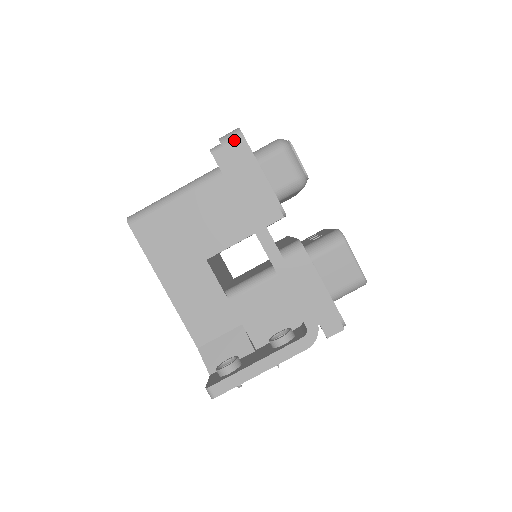
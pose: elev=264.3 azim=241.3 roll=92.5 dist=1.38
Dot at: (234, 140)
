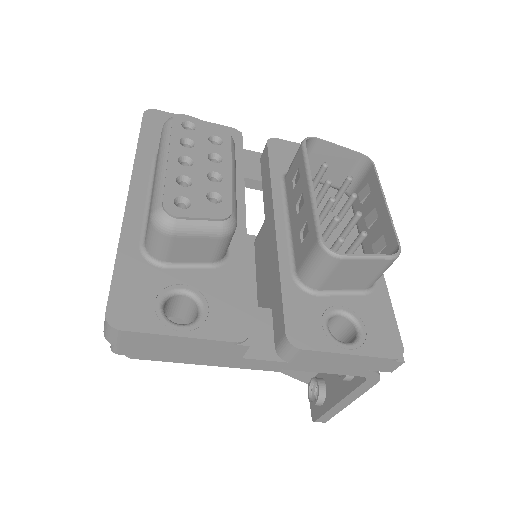
Dot at: (118, 338)
